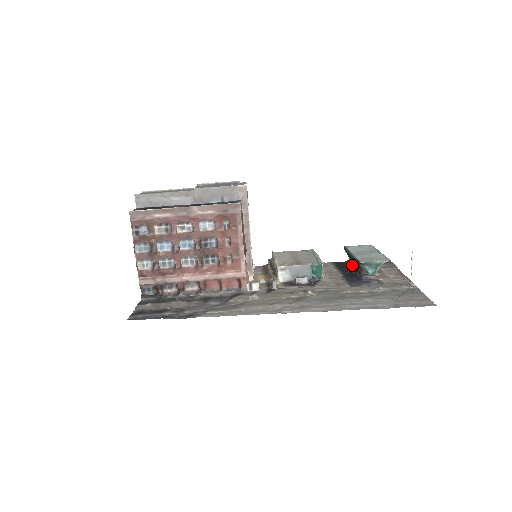
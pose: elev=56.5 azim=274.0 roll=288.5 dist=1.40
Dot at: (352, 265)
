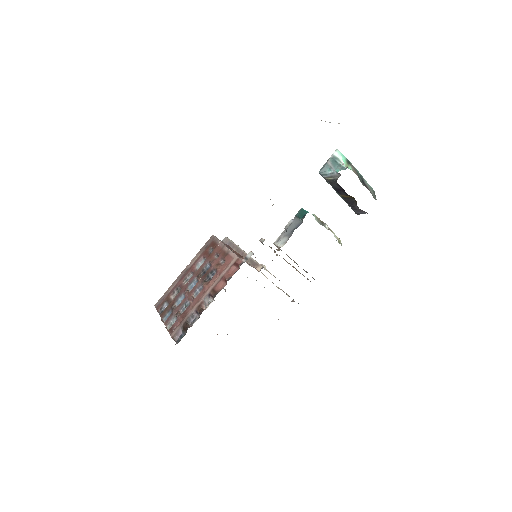
Dot at: (355, 202)
